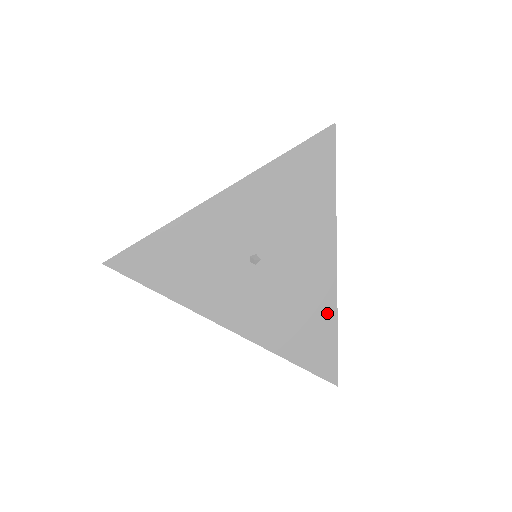
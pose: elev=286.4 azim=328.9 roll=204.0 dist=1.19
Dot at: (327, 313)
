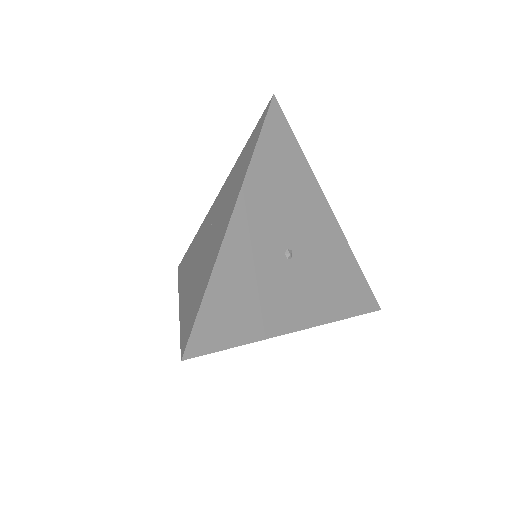
Dot at: (349, 260)
